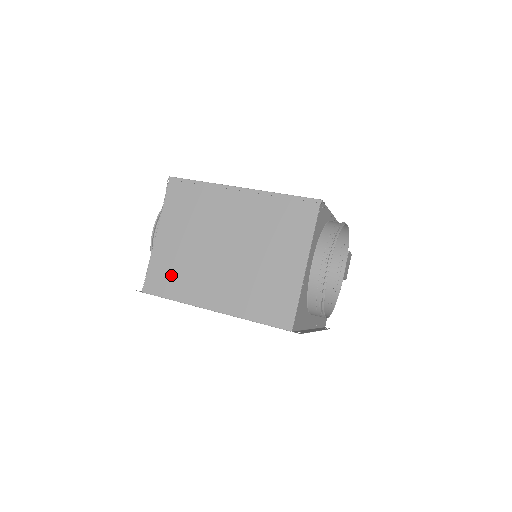
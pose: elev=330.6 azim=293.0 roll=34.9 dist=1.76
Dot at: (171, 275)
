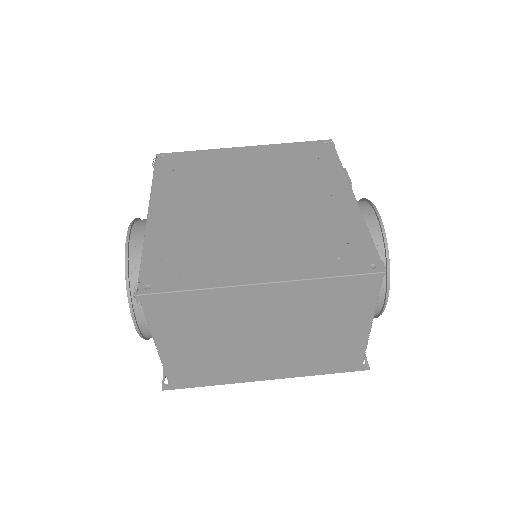
Dot at: (202, 372)
